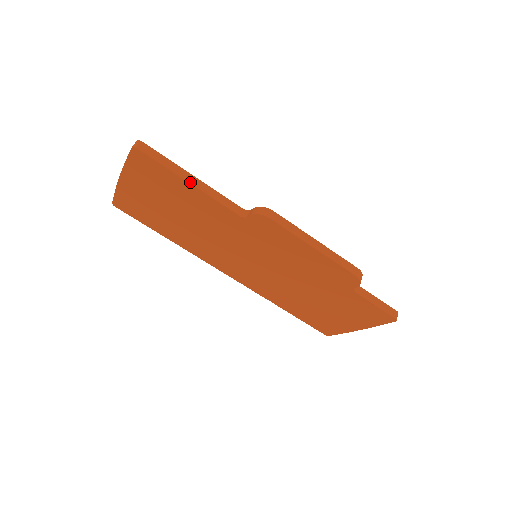
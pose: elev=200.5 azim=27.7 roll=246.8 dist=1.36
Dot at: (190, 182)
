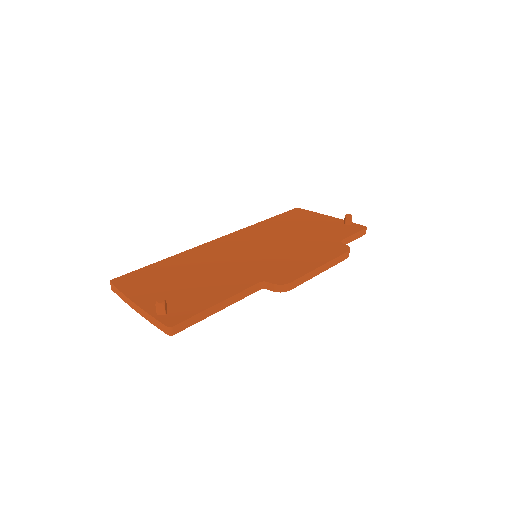
Dot at: (220, 310)
